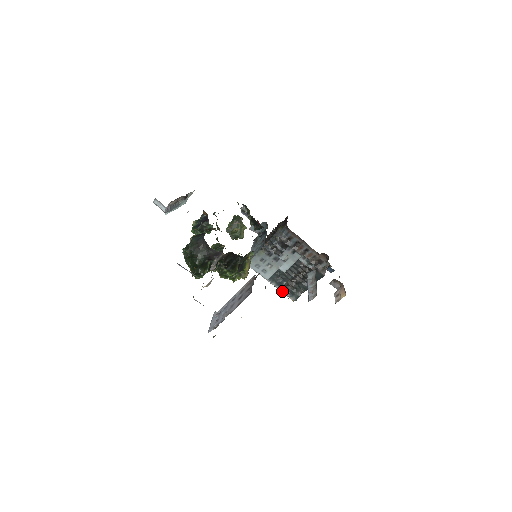
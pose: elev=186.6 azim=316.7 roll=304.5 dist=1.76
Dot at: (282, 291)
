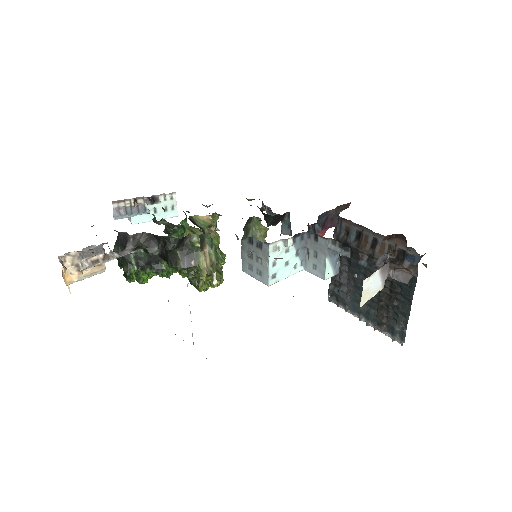
Dot at: (381, 330)
